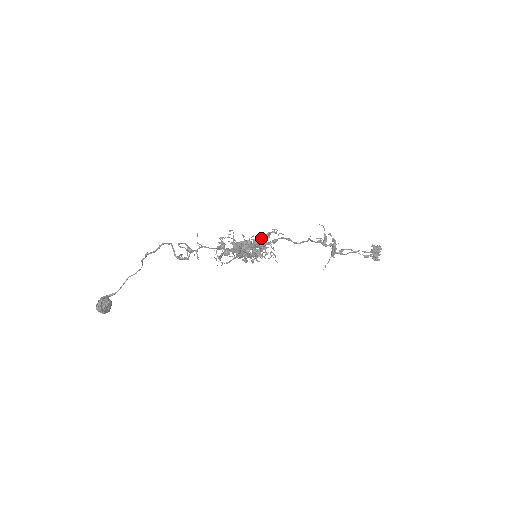
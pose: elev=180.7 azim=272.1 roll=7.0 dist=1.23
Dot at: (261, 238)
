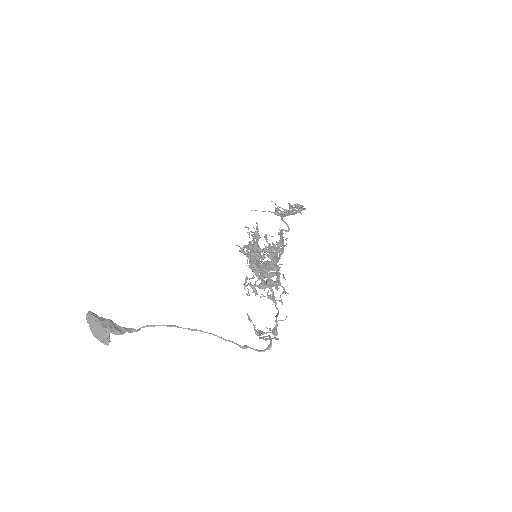
Dot at: (277, 251)
